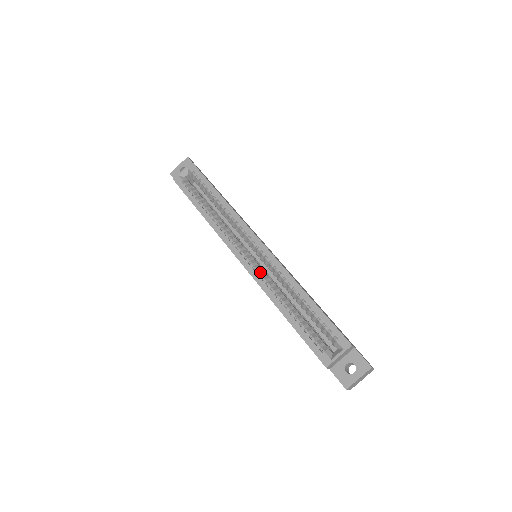
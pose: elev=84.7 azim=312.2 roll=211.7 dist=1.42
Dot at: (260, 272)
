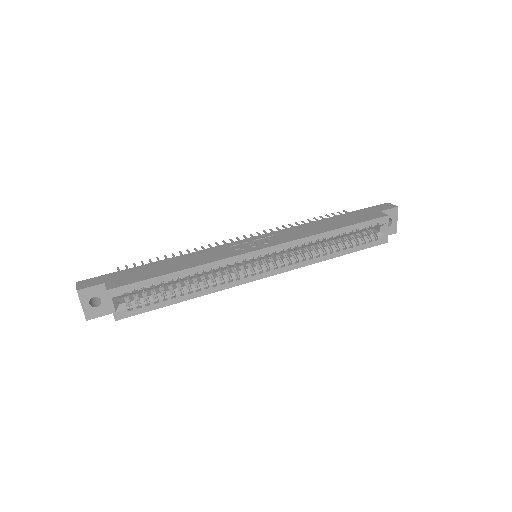
Dot at: (287, 262)
